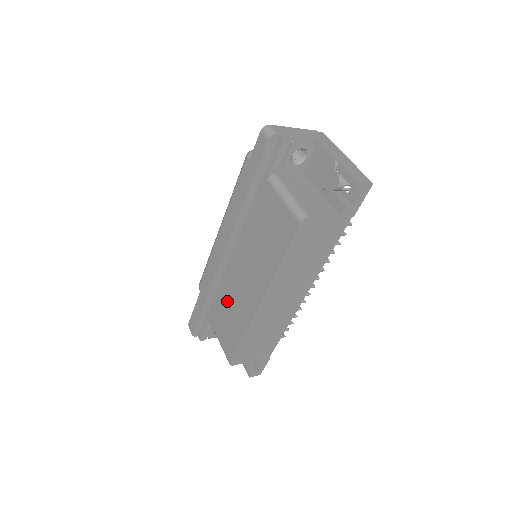
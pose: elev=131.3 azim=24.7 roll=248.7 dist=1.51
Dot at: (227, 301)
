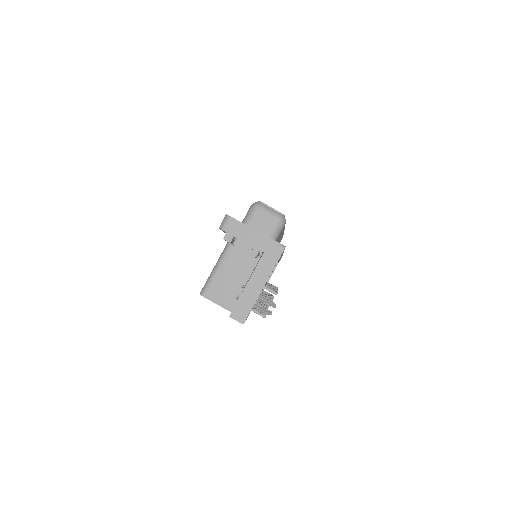
Dot at: occluded
